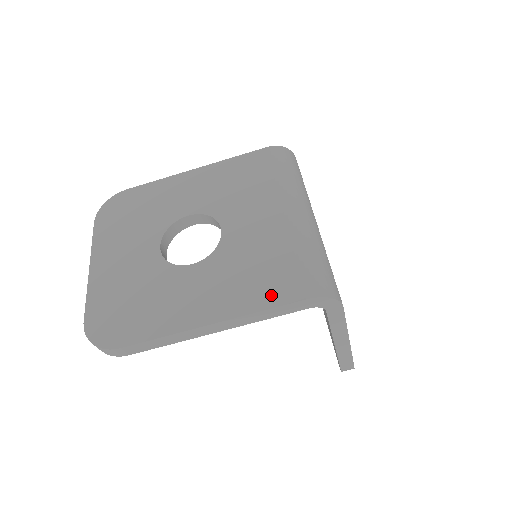
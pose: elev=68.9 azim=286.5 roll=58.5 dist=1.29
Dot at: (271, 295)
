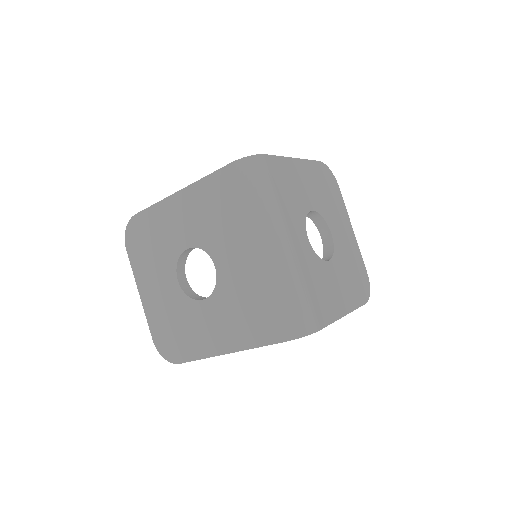
Dot at: (261, 335)
